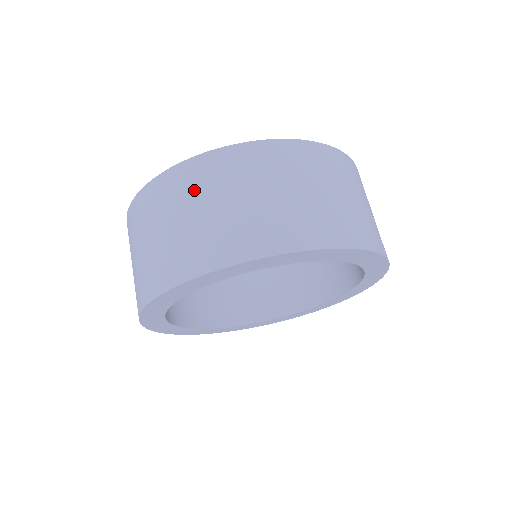
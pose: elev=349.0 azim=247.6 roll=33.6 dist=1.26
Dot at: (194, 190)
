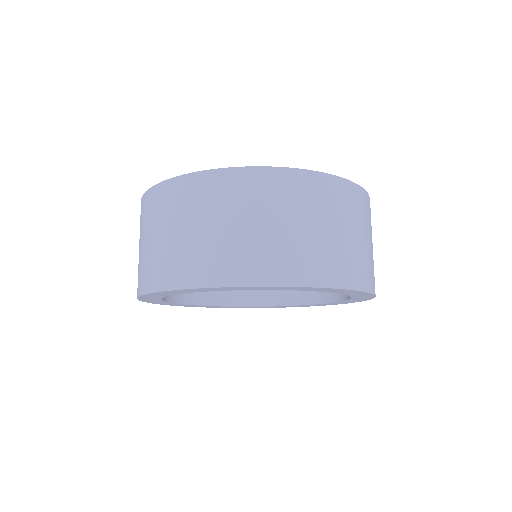
Dot at: (156, 215)
